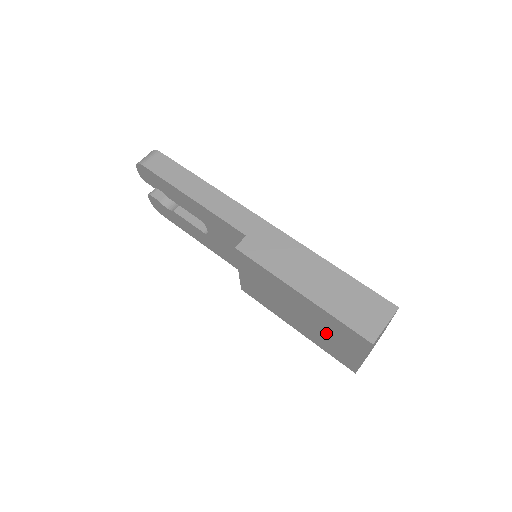
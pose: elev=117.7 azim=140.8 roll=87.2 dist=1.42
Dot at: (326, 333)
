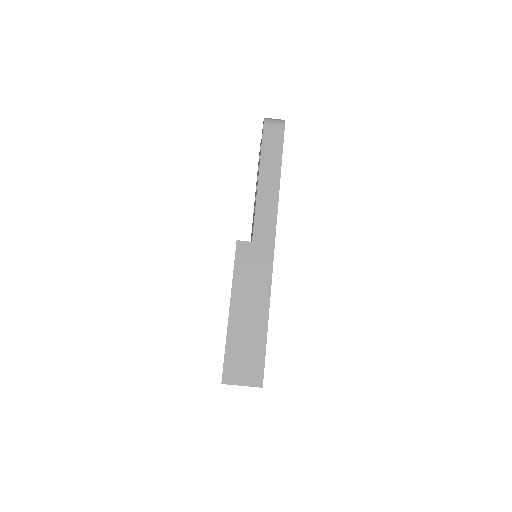
Dot at: occluded
